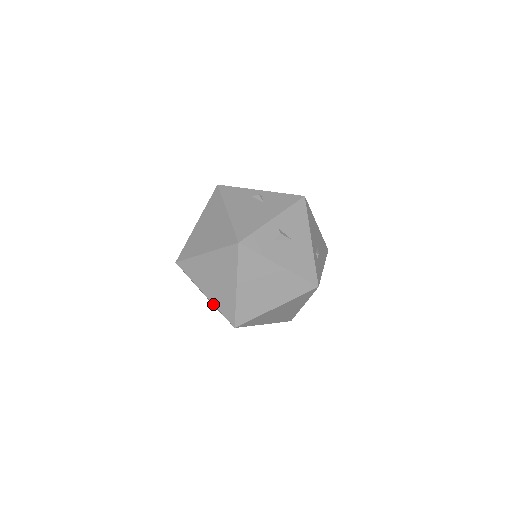
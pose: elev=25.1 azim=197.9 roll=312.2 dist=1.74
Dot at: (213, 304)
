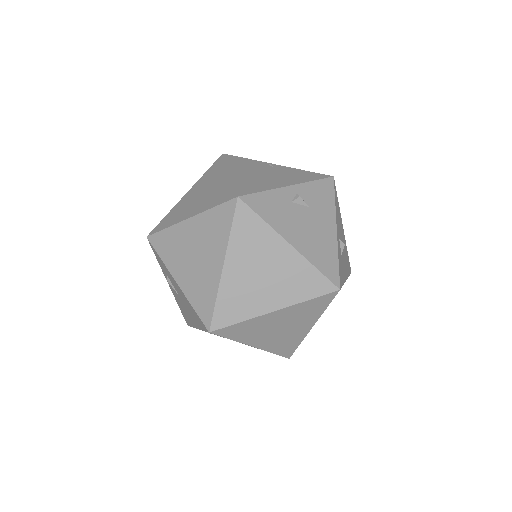
Dot at: occluded
